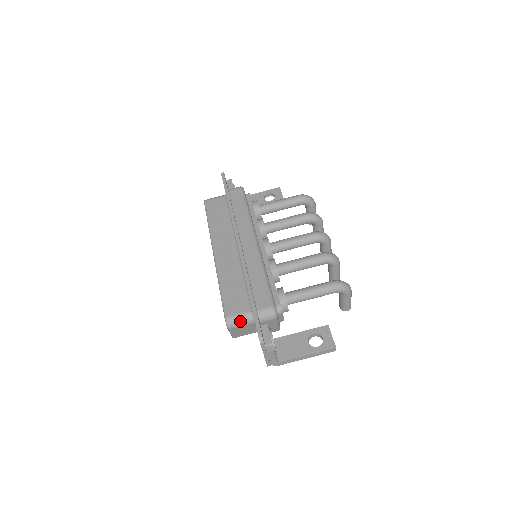
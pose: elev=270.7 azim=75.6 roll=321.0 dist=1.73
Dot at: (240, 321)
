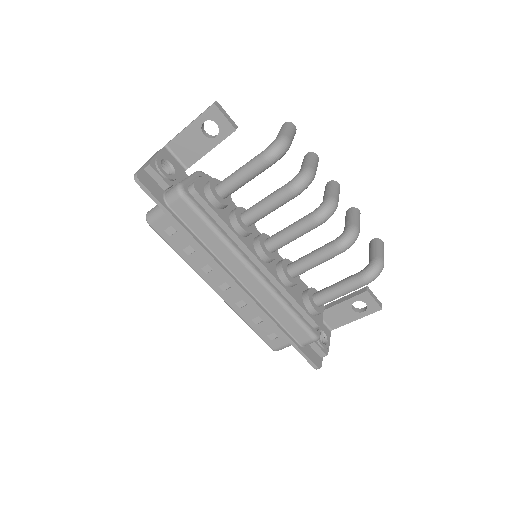
Dot at: occluded
